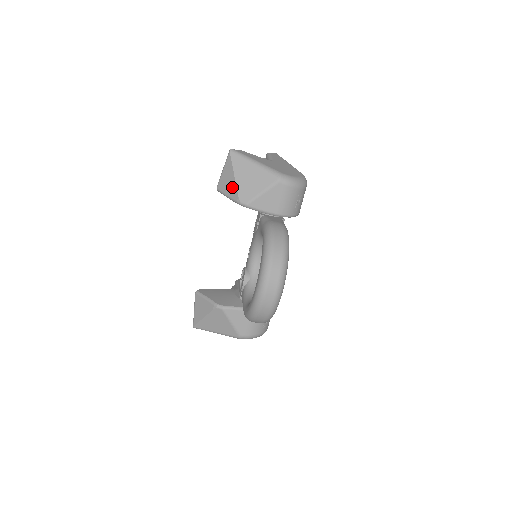
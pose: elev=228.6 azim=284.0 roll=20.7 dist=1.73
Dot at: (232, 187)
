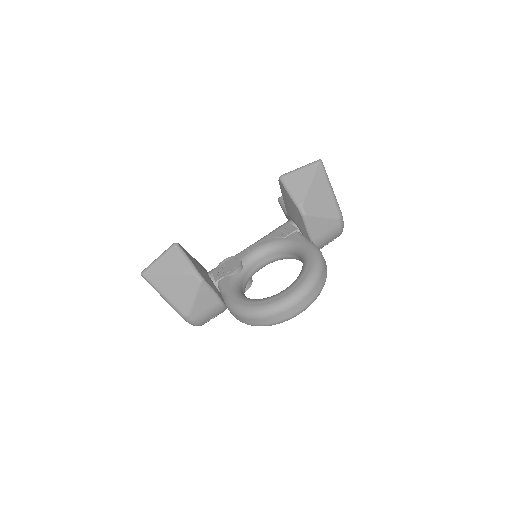
Dot at: (302, 190)
